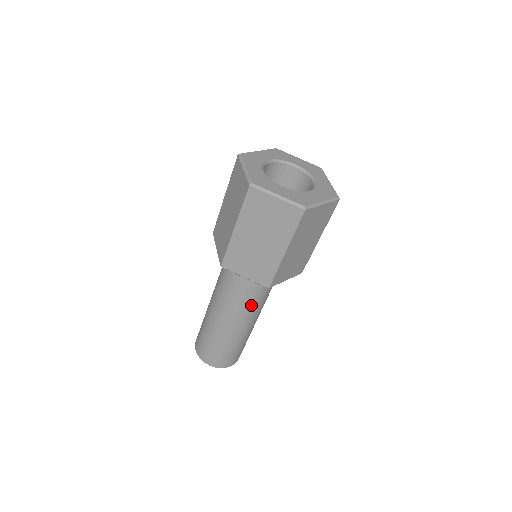
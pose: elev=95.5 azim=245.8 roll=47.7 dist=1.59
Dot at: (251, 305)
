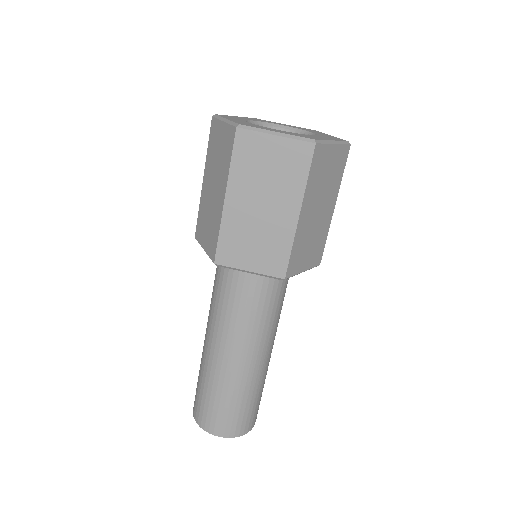
Dot at: (262, 323)
